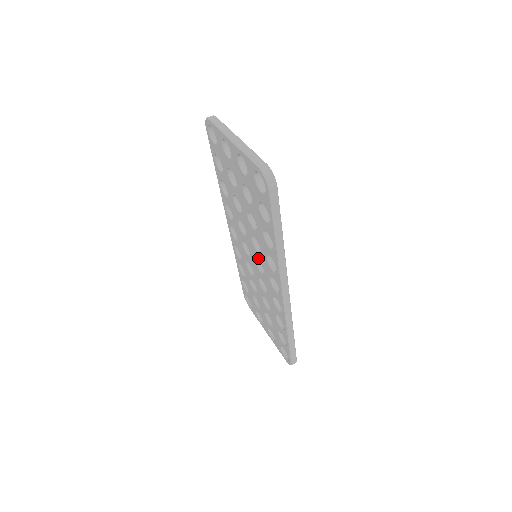
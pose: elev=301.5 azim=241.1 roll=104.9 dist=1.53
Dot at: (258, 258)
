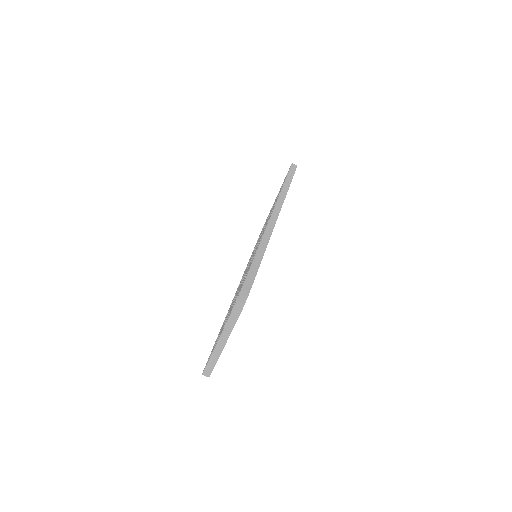
Dot at: occluded
